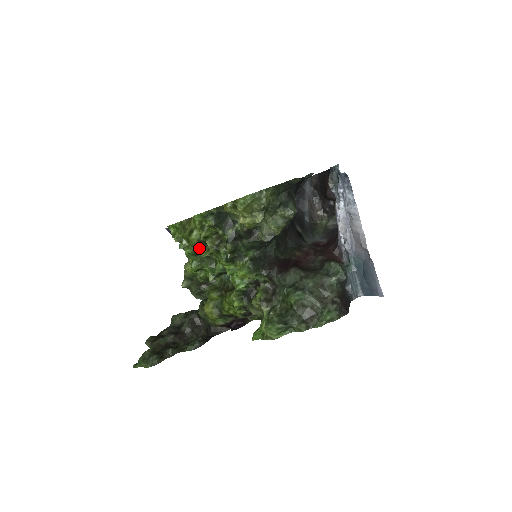
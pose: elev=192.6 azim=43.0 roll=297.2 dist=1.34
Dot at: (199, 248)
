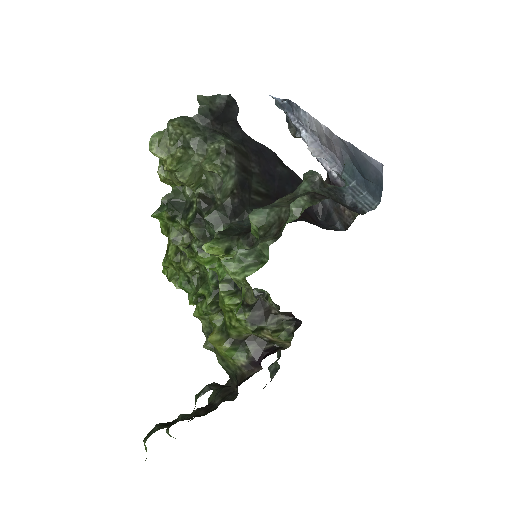
Dot at: (180, 264)
